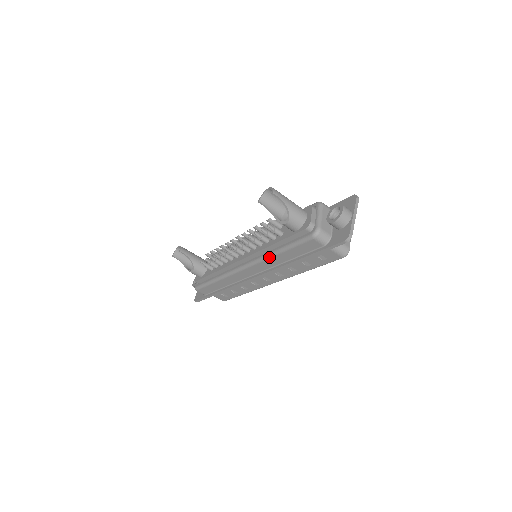
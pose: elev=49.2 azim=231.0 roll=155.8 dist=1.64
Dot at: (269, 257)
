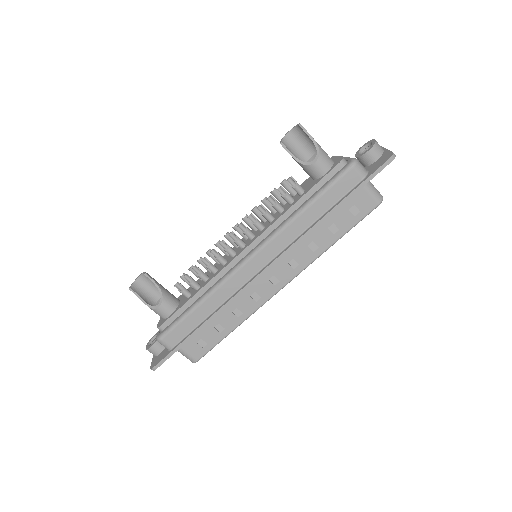
Dot at: (290, 222)
